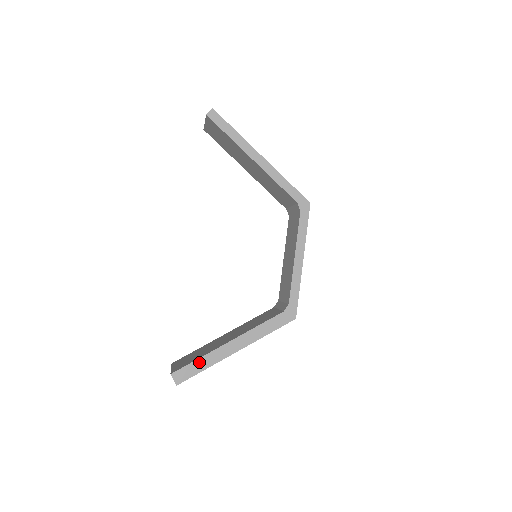
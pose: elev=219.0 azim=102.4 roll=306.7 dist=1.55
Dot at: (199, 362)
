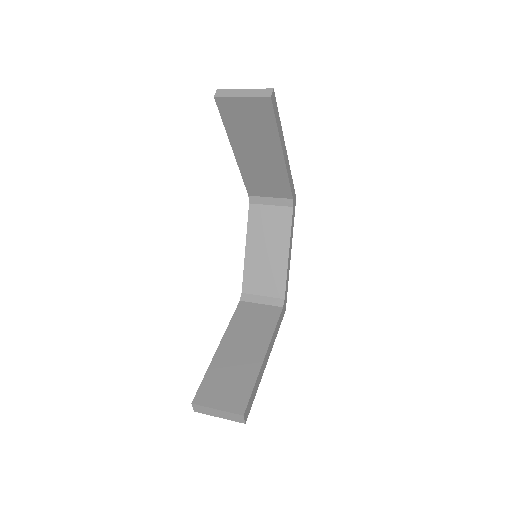
Dot at: (255, 388)
